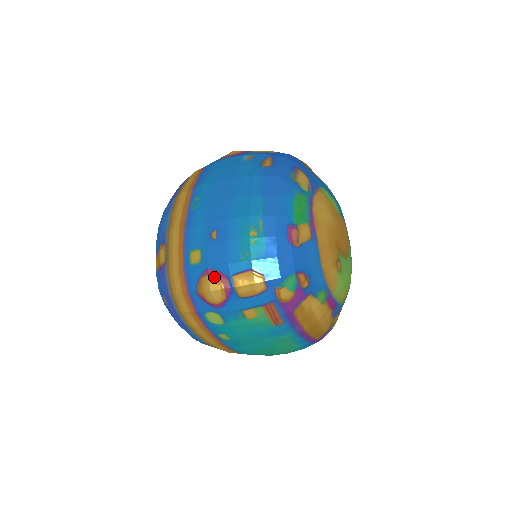
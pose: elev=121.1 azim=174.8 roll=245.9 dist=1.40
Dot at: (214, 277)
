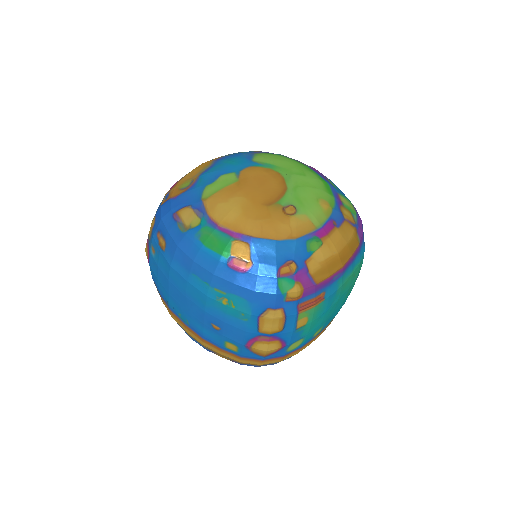
Dot at: (255, 345)
